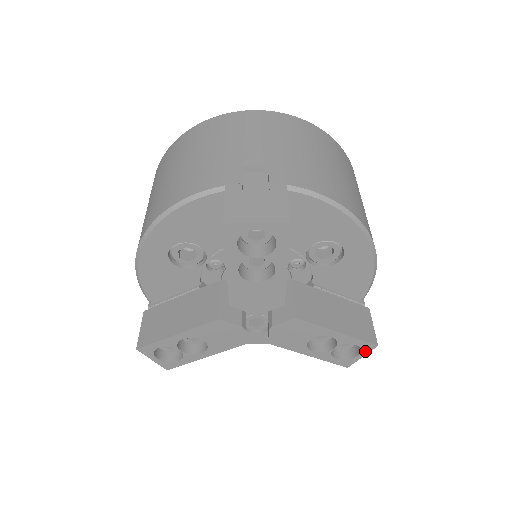
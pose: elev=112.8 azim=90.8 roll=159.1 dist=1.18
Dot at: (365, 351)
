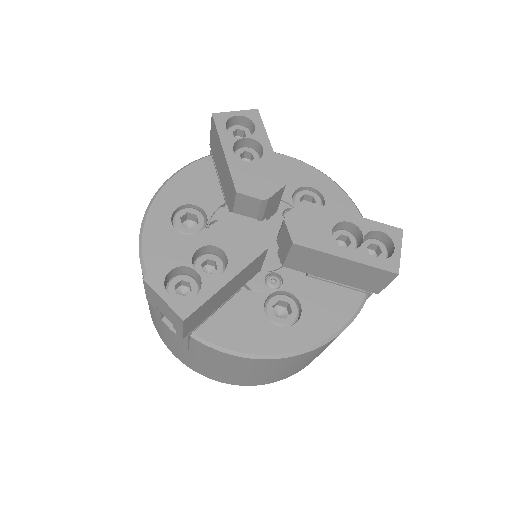
Dot at: (397, 240)
